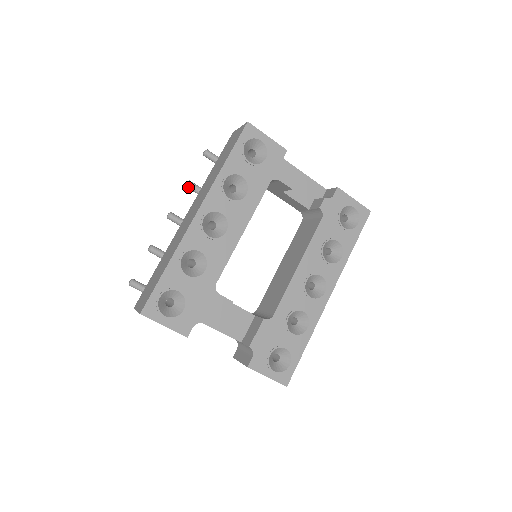
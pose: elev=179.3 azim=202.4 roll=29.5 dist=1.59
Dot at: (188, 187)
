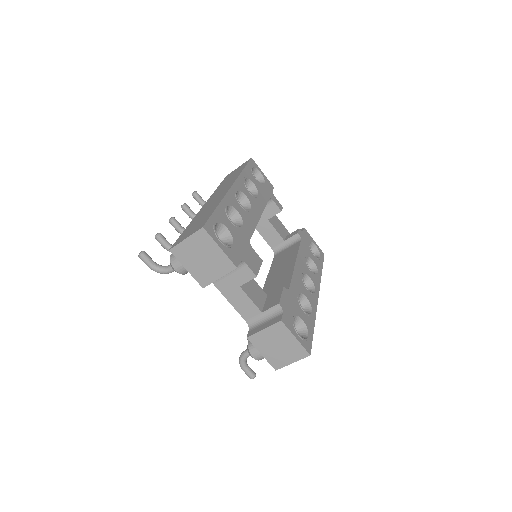
Dot at: (185, 207)
